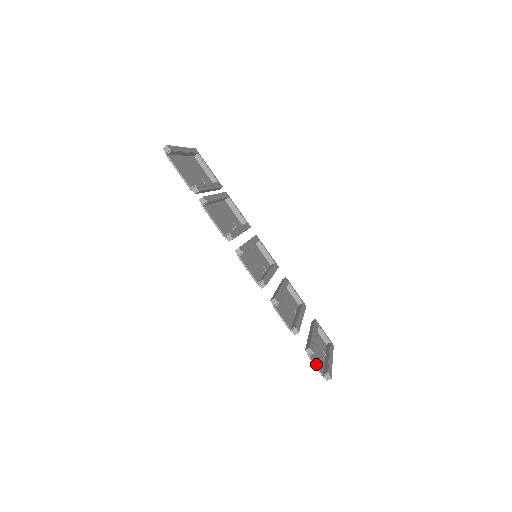
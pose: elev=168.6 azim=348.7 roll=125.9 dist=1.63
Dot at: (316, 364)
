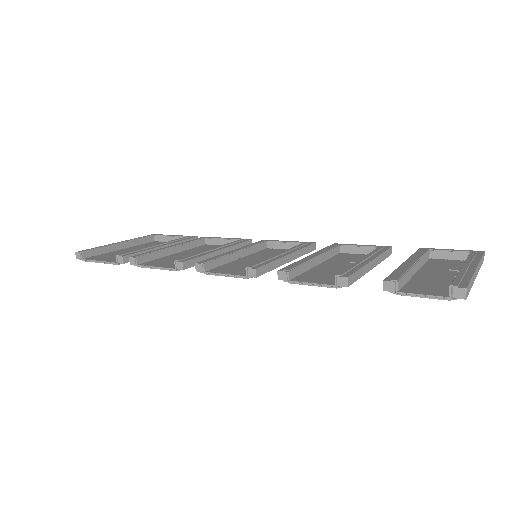
Dot at: (423, 293)
